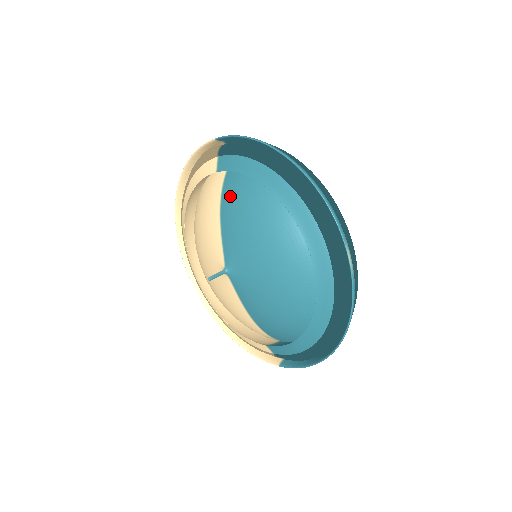
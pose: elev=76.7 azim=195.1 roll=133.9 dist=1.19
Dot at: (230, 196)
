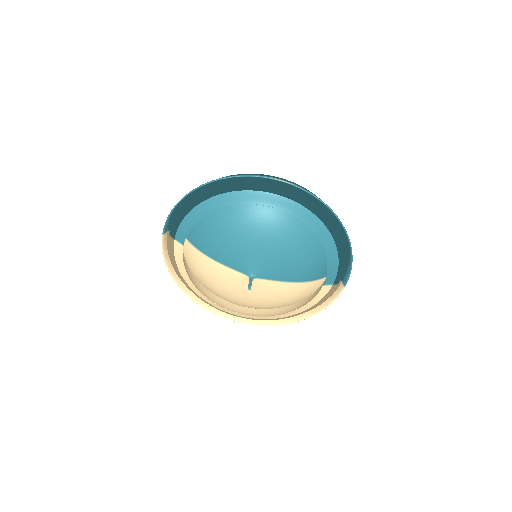
Dot at: (204, 244)
